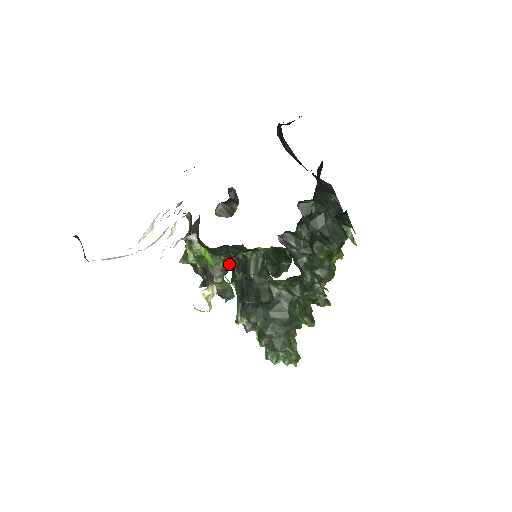
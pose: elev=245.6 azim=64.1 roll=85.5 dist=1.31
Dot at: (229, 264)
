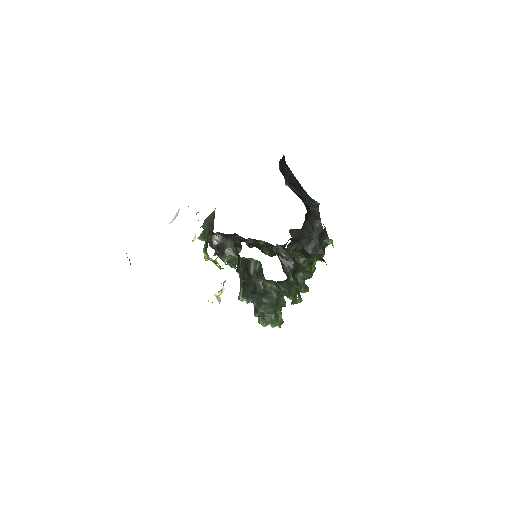
Dot at: (235, 266)
